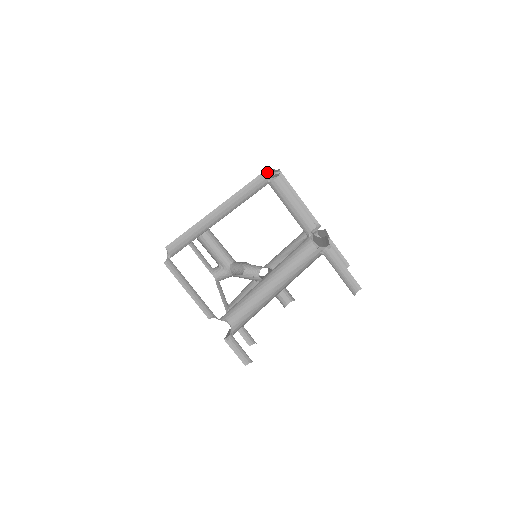
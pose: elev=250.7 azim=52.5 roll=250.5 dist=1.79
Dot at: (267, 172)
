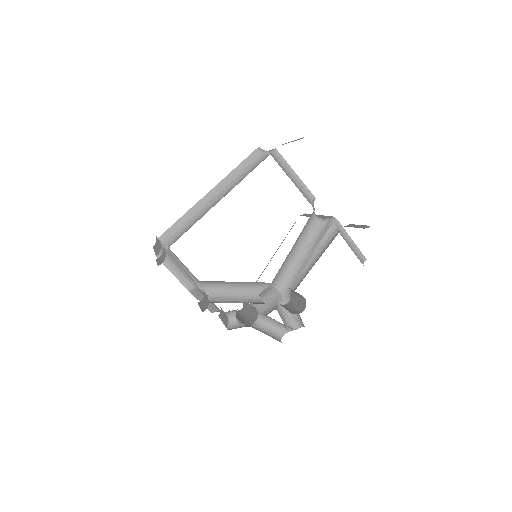
Dot at: occluded
